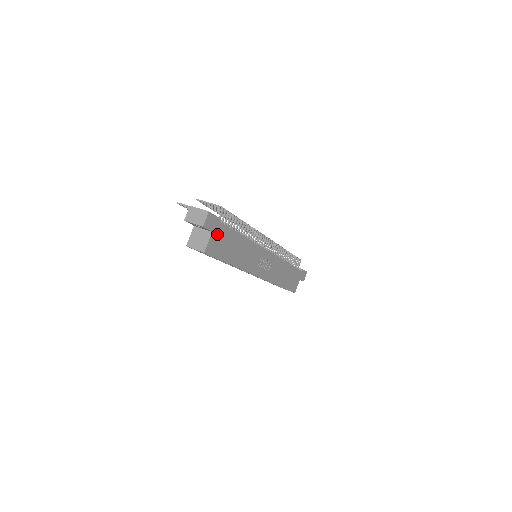
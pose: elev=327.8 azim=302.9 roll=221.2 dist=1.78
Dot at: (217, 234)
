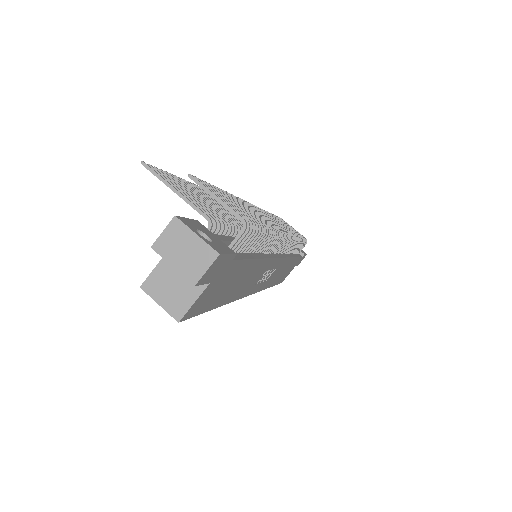
Dot at: (217, 280)
